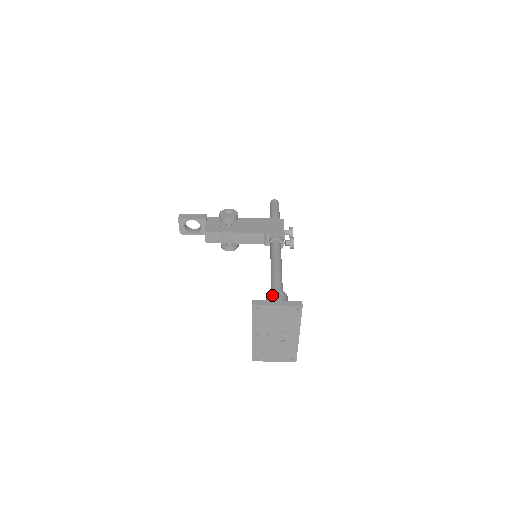
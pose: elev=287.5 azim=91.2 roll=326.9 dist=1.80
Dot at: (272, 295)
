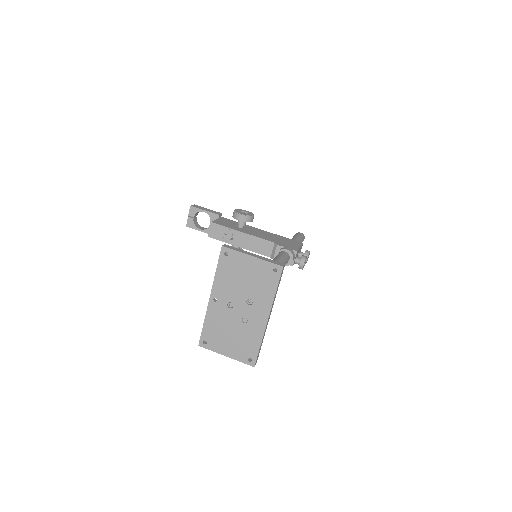
Dot at: occluded
